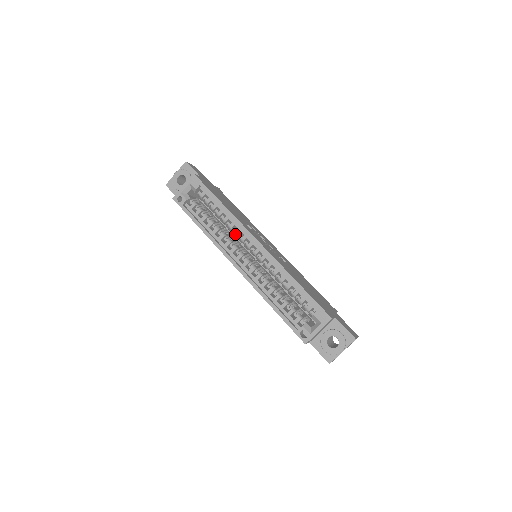
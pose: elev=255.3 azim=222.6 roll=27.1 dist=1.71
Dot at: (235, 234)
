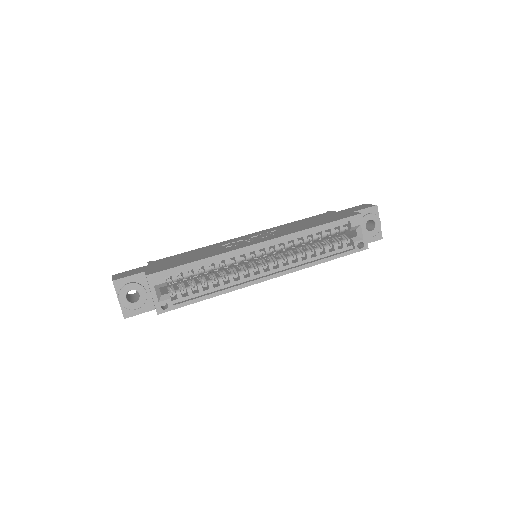
Dot at: occluded
